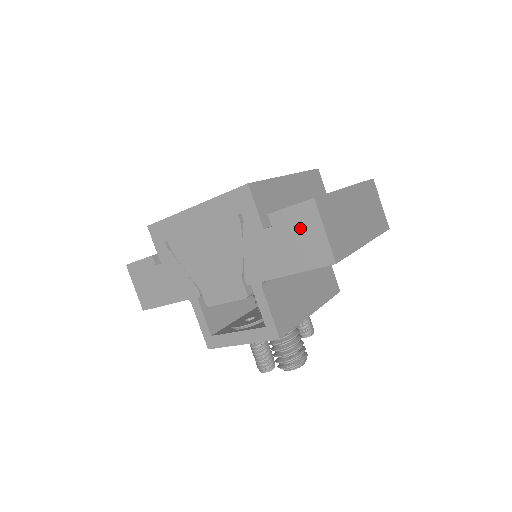
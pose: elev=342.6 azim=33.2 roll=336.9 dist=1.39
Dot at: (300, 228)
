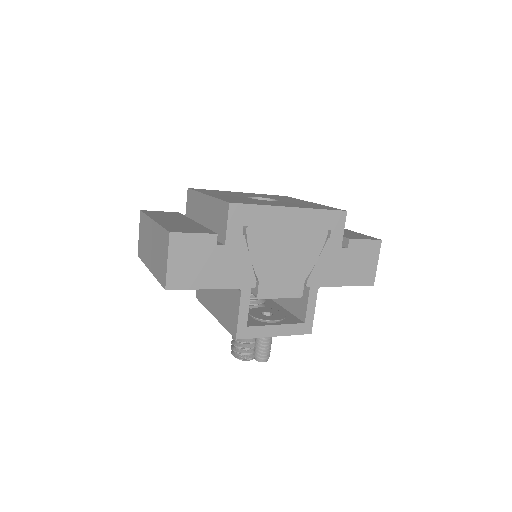
Dot at: (365, 256)
